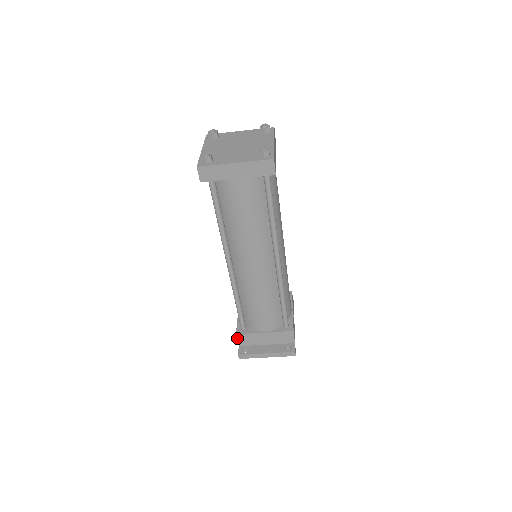
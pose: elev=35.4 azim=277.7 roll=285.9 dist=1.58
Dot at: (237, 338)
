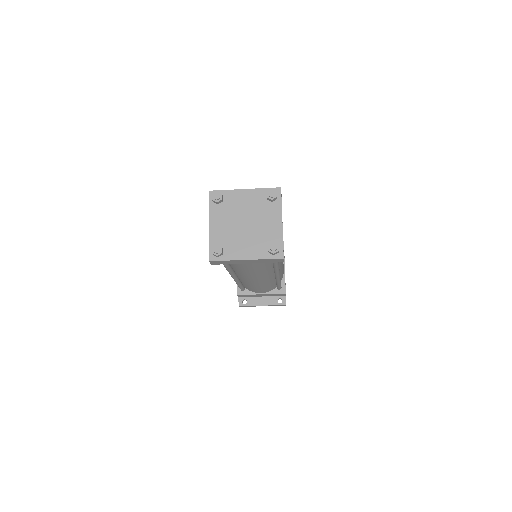
Dot at: occluded
